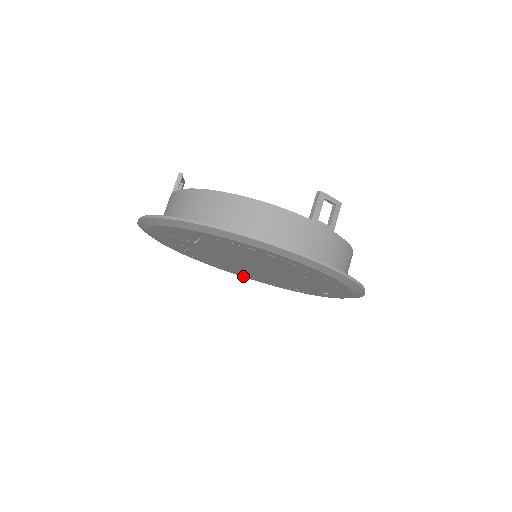
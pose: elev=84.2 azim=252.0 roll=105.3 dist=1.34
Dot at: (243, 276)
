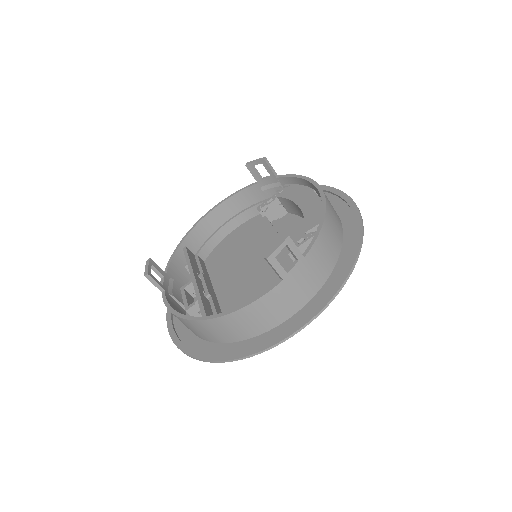
Dot at: occluded
